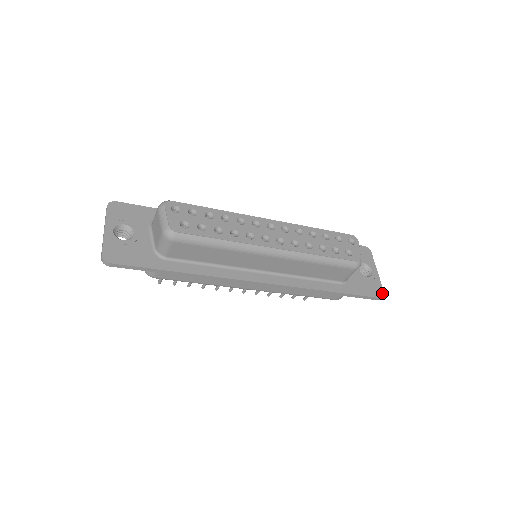
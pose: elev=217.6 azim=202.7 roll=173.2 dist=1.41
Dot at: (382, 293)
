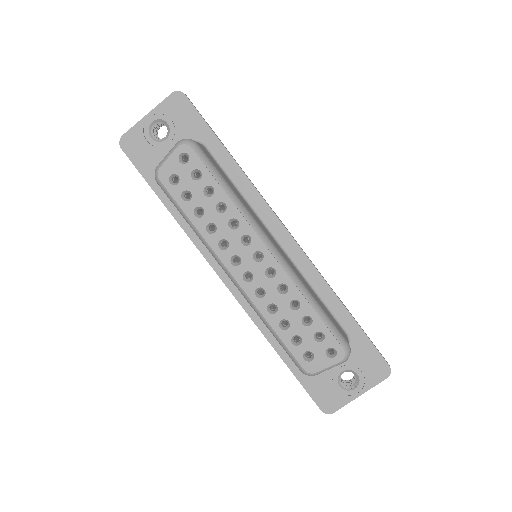
Dot at: (331, 410)
